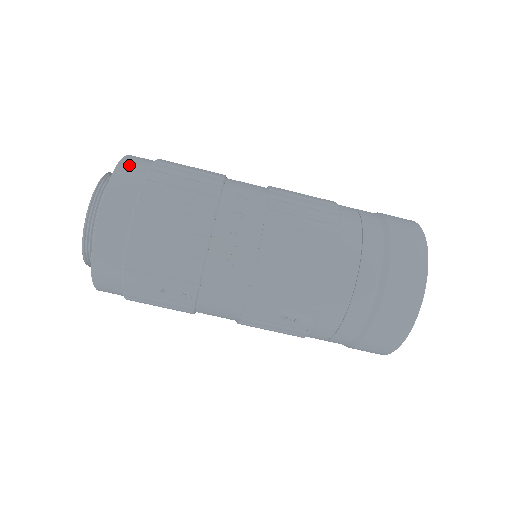
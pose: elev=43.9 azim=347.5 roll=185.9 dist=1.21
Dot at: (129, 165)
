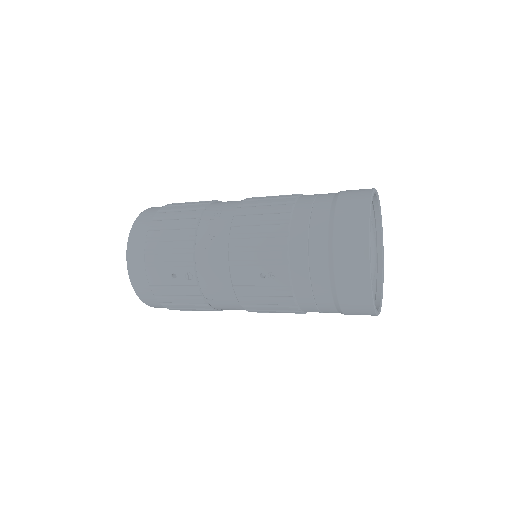
Dot at: (156, 207)
